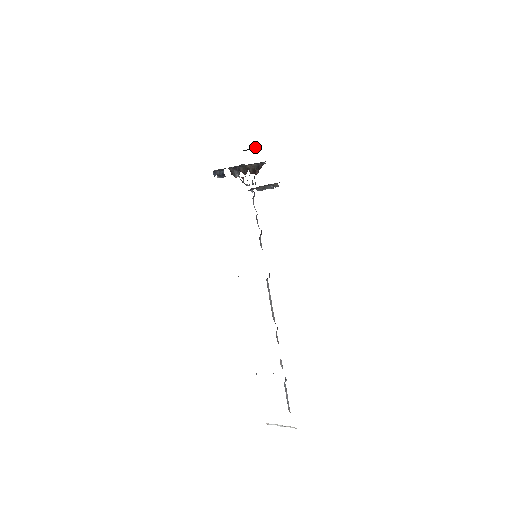
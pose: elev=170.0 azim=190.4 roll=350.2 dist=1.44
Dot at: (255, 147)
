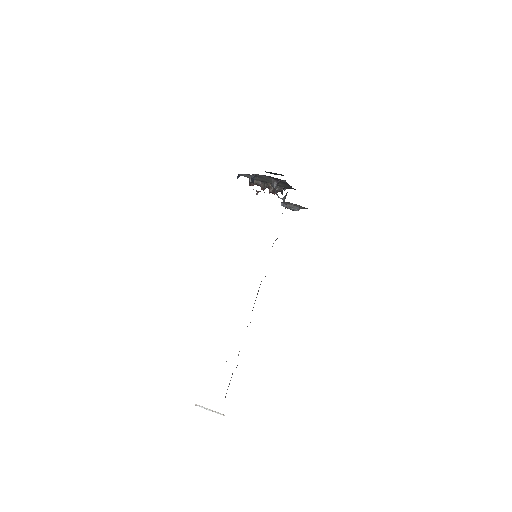
Dot at: (279, 174)
